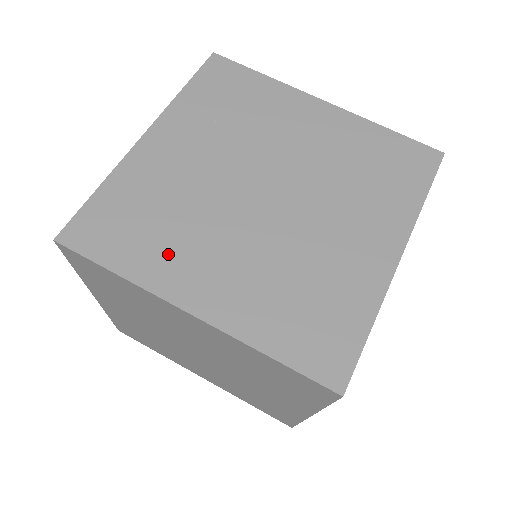
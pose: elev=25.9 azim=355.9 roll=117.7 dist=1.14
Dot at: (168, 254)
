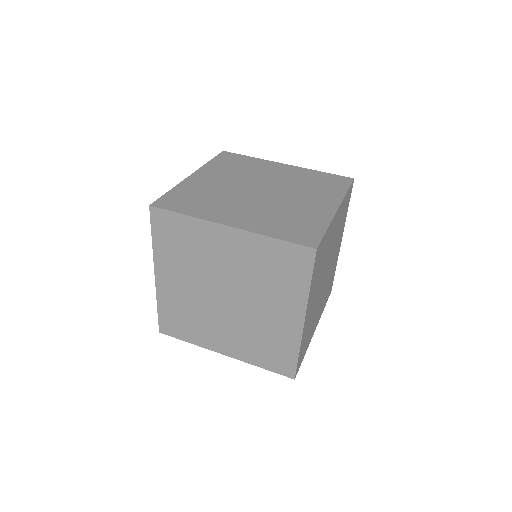
Dot at: (212, 209)
